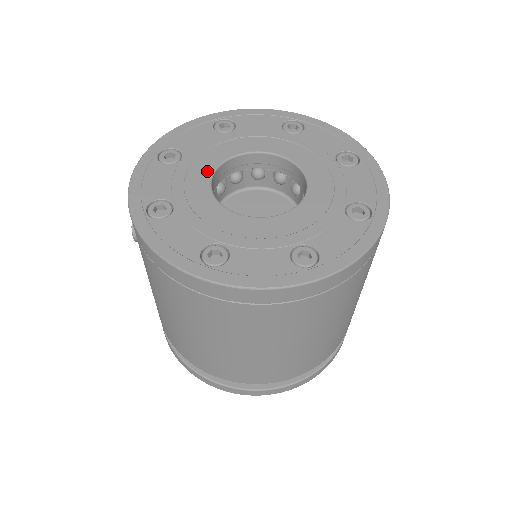
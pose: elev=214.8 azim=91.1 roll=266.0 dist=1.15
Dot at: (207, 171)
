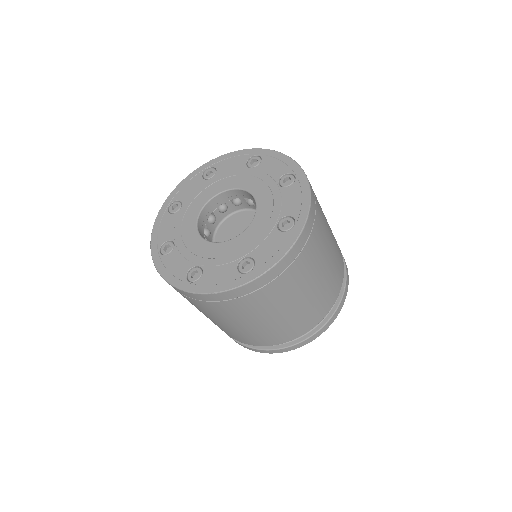
Dot at: (195, 213)
